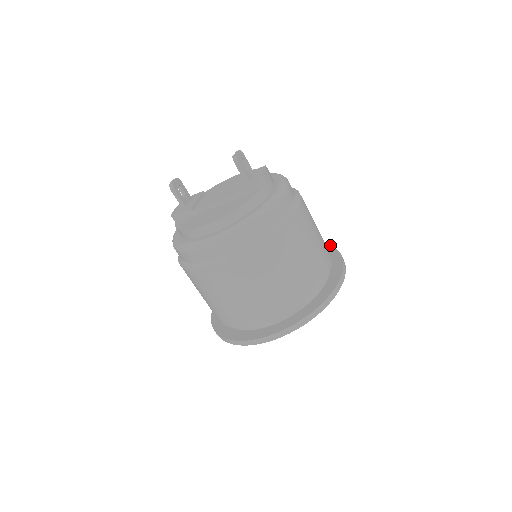
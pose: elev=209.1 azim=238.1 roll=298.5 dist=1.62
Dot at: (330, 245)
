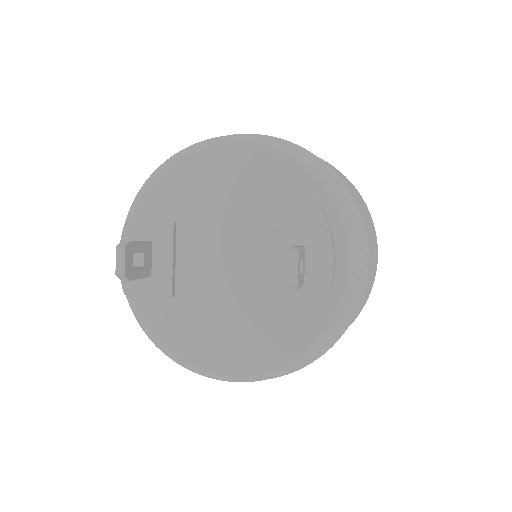
Dot at: (351, 183)
